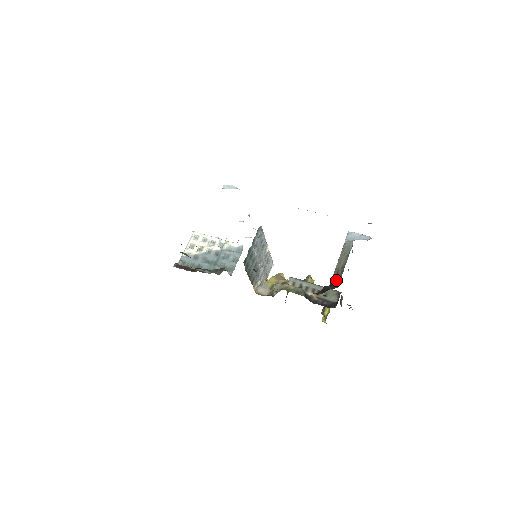
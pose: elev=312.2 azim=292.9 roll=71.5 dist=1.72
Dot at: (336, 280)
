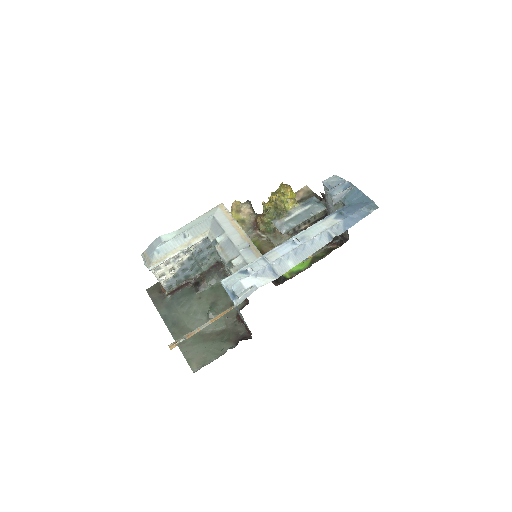
Dot at: occluded
